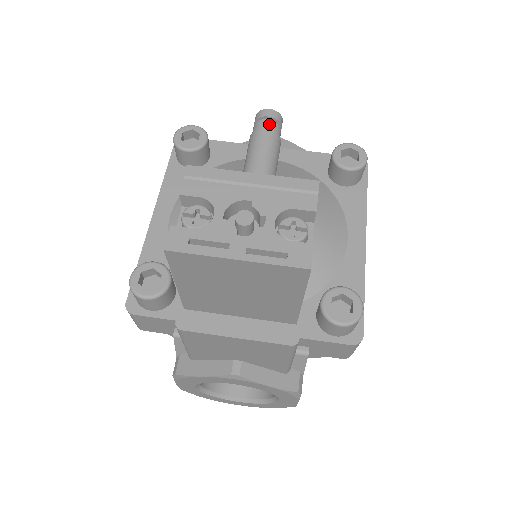
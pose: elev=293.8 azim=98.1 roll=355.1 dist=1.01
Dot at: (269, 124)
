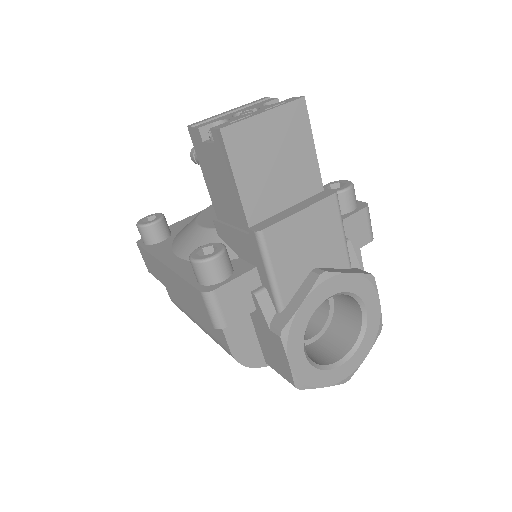
Dot at: occluded
